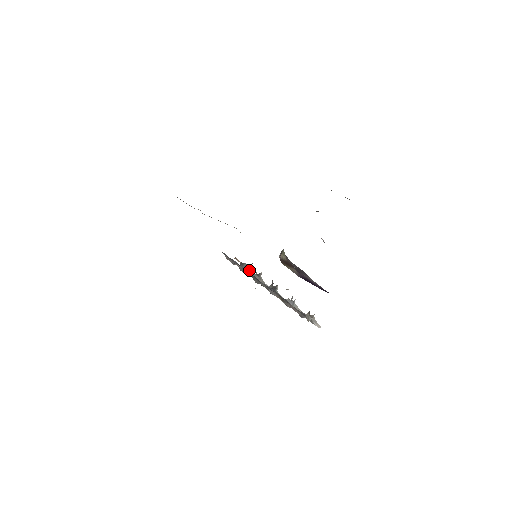
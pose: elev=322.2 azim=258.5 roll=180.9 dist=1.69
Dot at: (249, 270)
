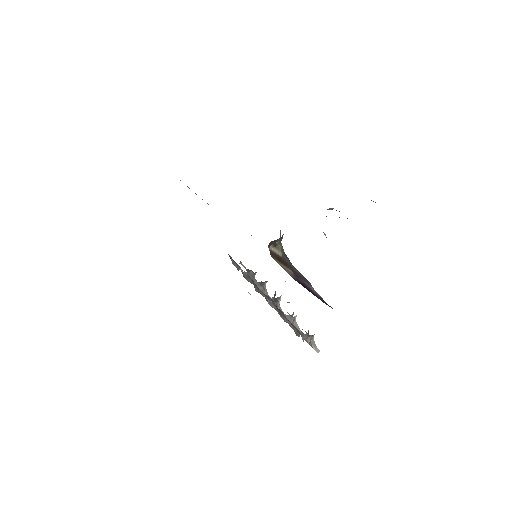
Dot at: (255, 279)
